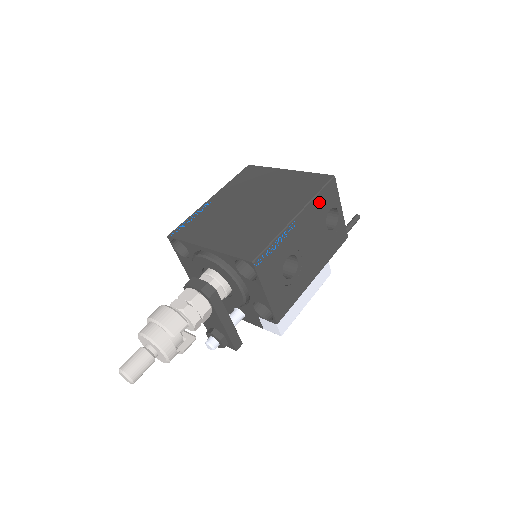
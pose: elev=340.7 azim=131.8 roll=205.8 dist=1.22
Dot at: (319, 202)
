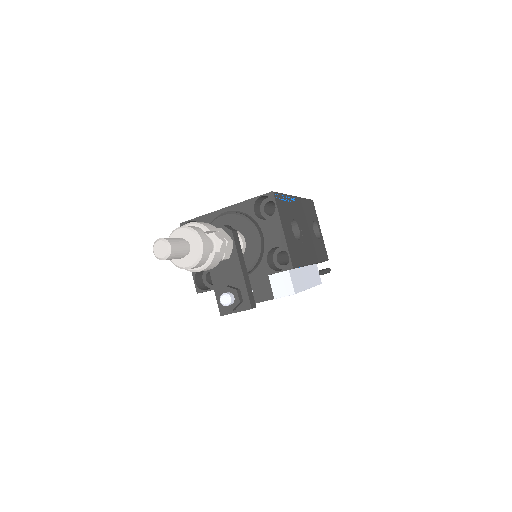
Dot at: (306, 206)
